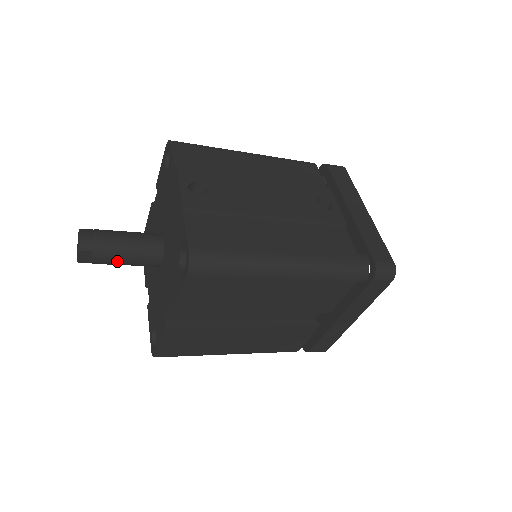
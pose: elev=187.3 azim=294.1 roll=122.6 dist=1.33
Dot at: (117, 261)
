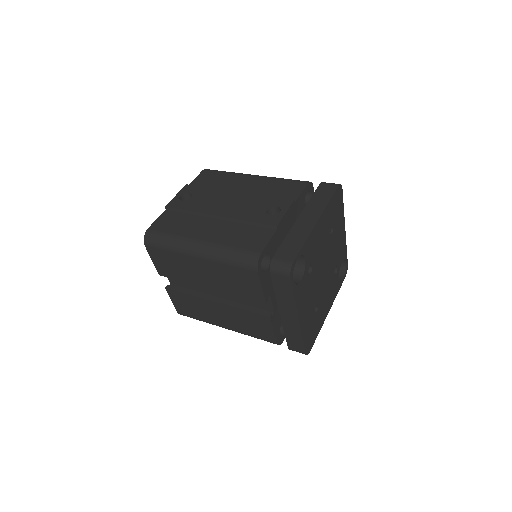
Dot at: occluded
